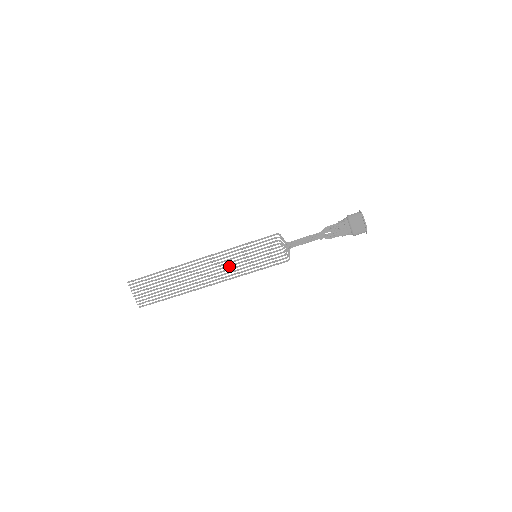
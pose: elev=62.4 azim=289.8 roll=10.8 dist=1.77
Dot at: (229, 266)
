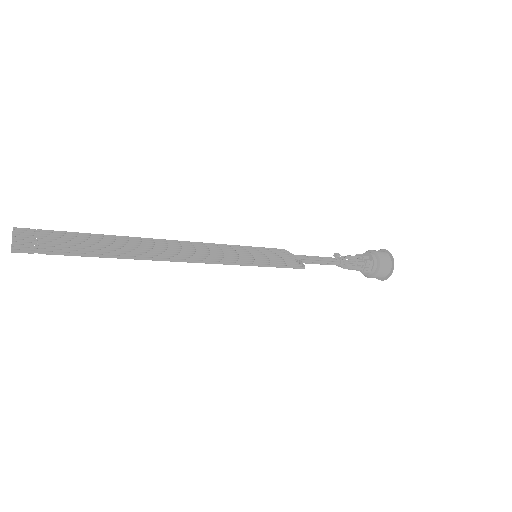
Dot at: (213, 253)
